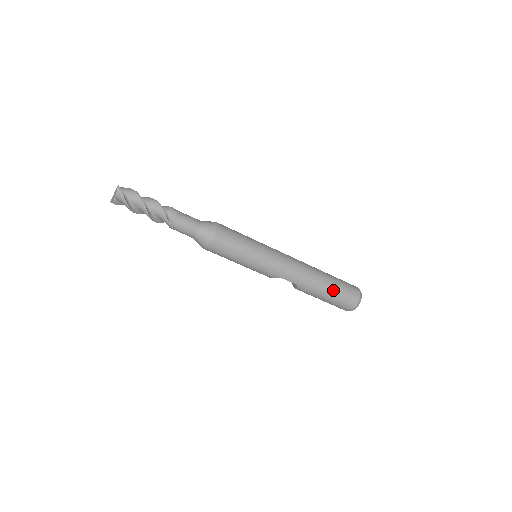
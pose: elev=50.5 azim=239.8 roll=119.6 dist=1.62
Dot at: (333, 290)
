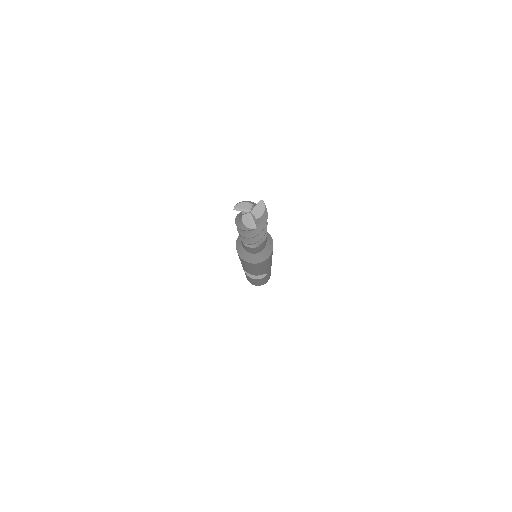
Dot at: occluded
